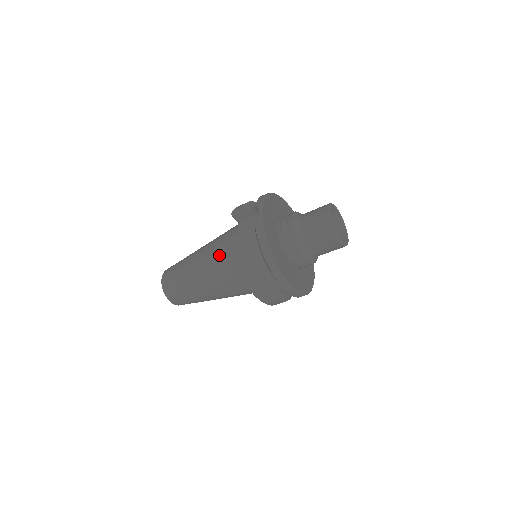
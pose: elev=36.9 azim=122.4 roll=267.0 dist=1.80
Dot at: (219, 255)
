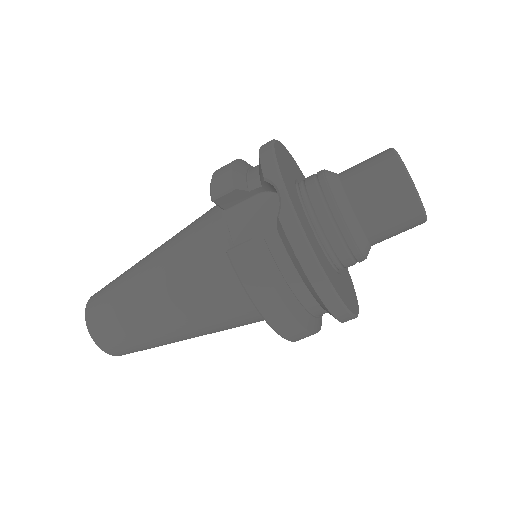
Dot at: (201, 278)
